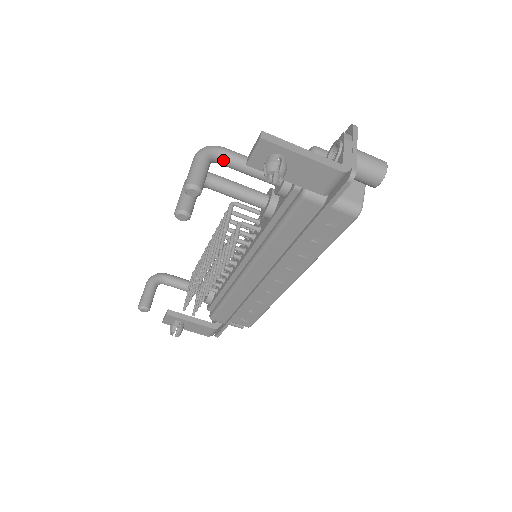
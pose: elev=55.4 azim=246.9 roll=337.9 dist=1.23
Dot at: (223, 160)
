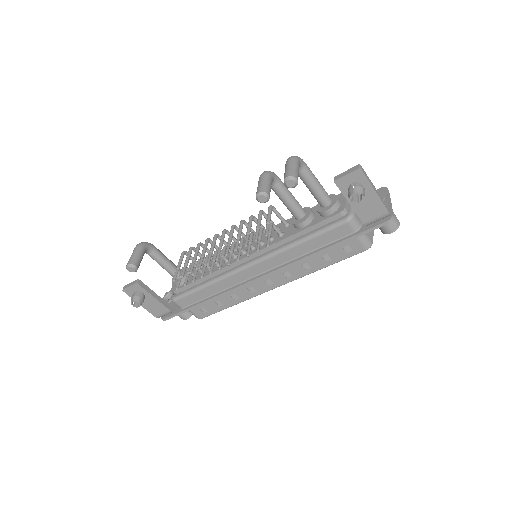
Dot at: (303, 171)
